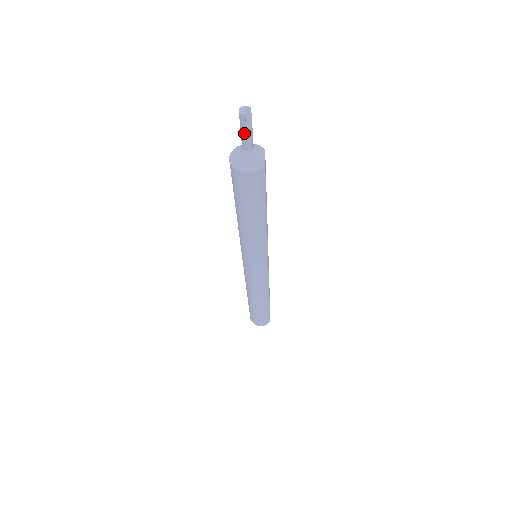
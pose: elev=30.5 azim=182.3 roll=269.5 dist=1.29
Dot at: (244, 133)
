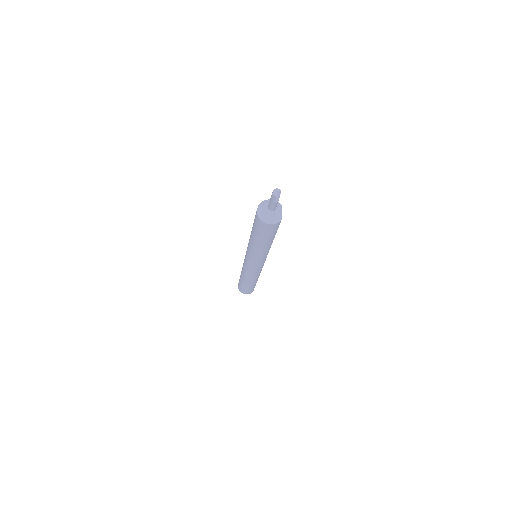
Dot at: (273, 203)
